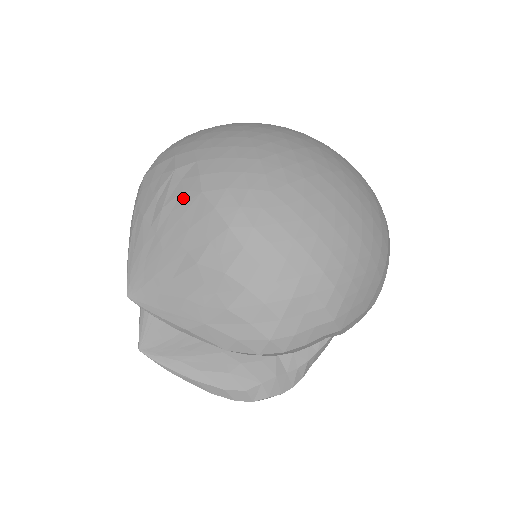
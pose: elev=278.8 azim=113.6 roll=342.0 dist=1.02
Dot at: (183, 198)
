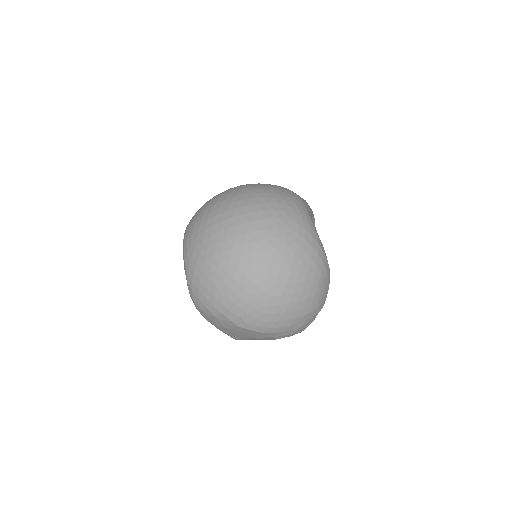
Dot at: (231, 327)
